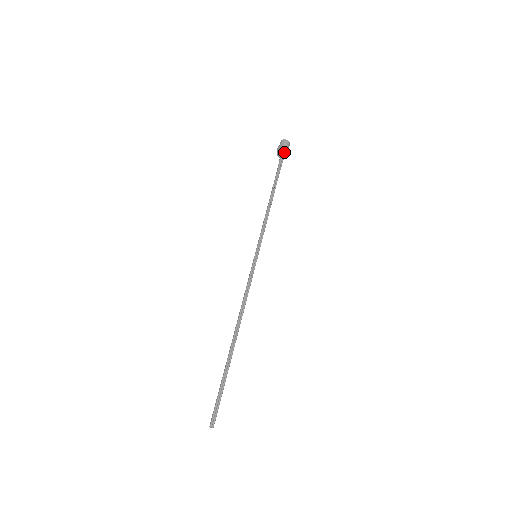
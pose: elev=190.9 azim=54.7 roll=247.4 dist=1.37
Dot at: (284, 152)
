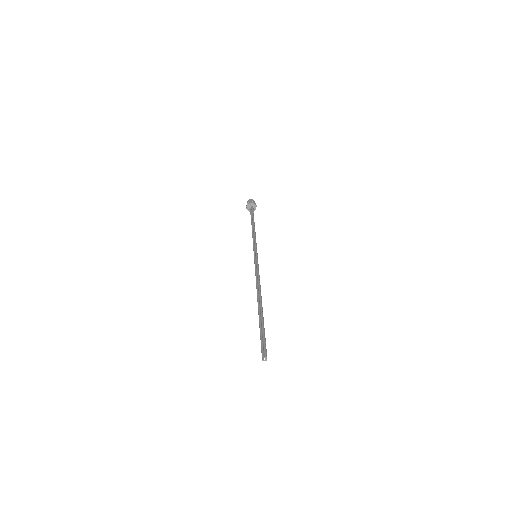
Dot at: (254, 205)
